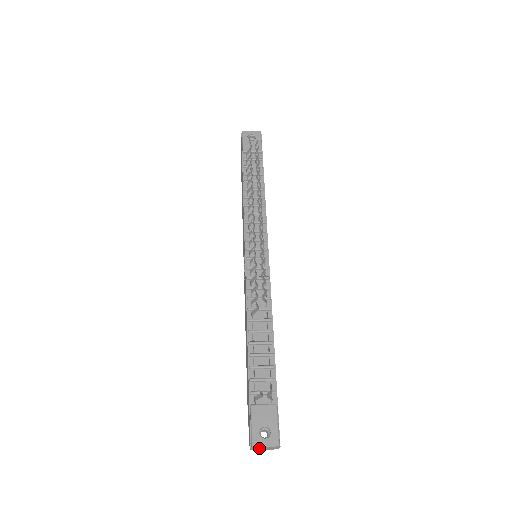
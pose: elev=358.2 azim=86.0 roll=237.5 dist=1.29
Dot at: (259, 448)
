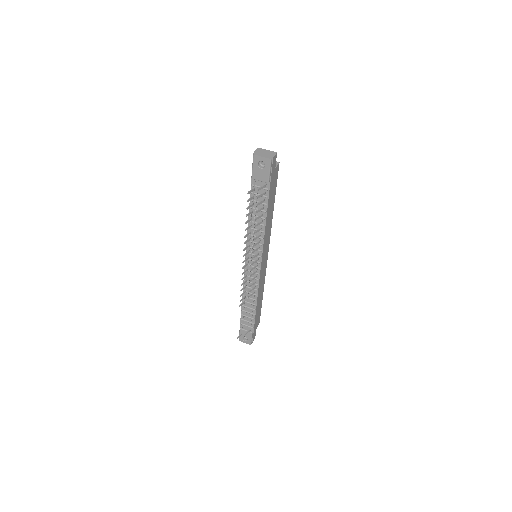
Dot at: occluded
